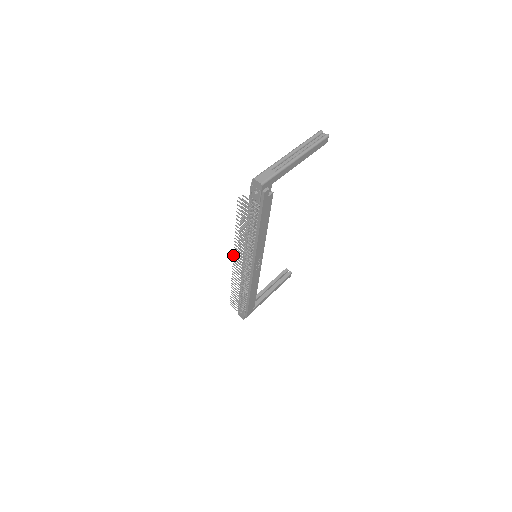
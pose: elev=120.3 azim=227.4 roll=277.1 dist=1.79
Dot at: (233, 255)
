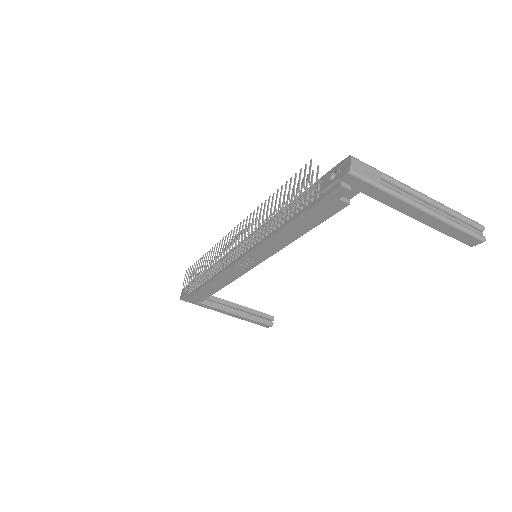
Dot at: (238, 224)
